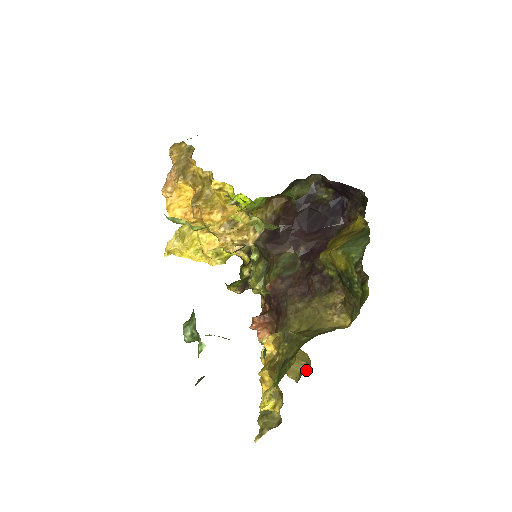
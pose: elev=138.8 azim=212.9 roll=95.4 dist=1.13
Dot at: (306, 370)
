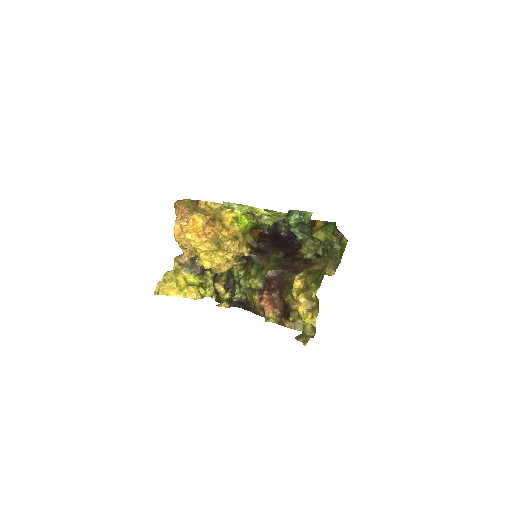
Dot at: occluded
